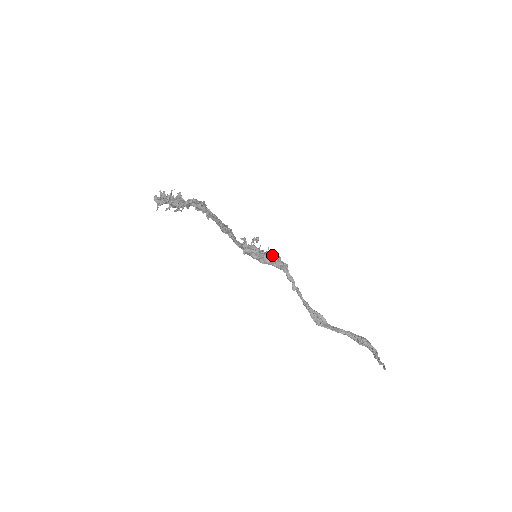
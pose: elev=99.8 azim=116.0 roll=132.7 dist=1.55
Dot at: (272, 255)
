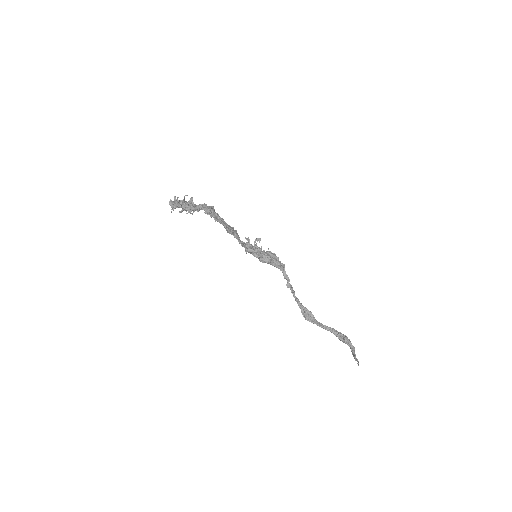
Dot at: (271, 255)
